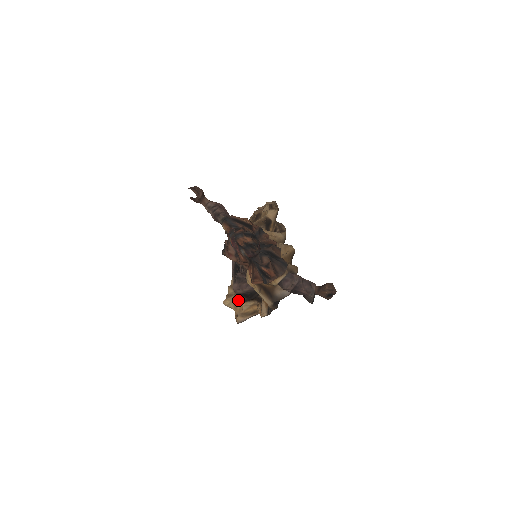
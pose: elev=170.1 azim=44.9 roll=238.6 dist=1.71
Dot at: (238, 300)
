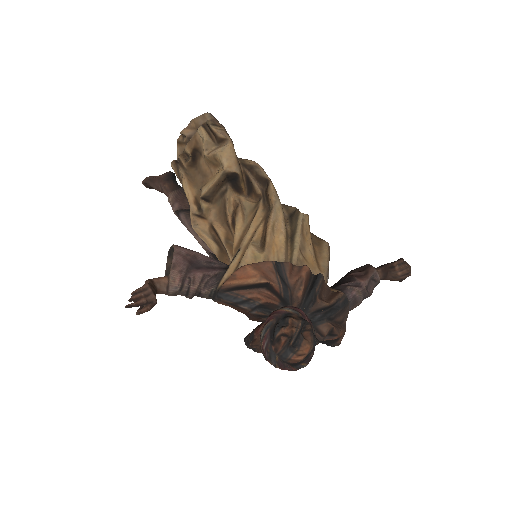
Dot at: occluded
